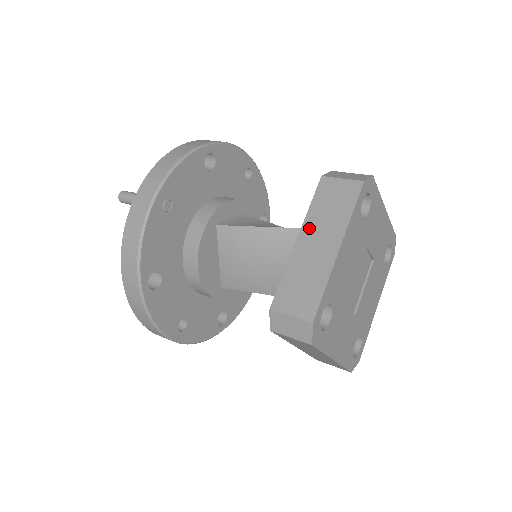
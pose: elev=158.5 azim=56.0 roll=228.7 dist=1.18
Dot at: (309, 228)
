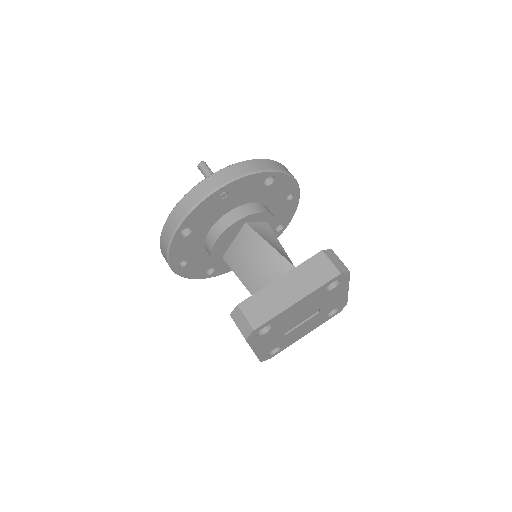
Dot at: (292, 276)
